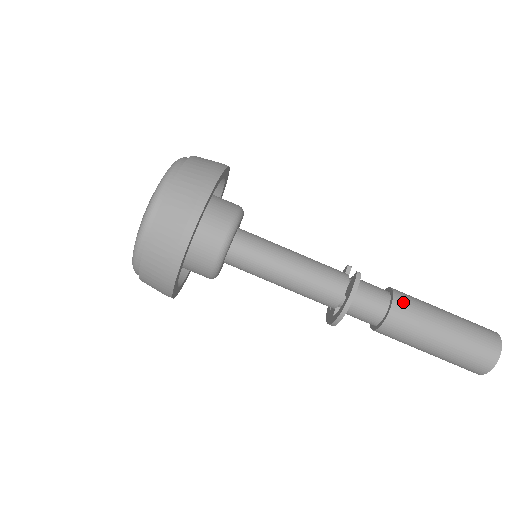
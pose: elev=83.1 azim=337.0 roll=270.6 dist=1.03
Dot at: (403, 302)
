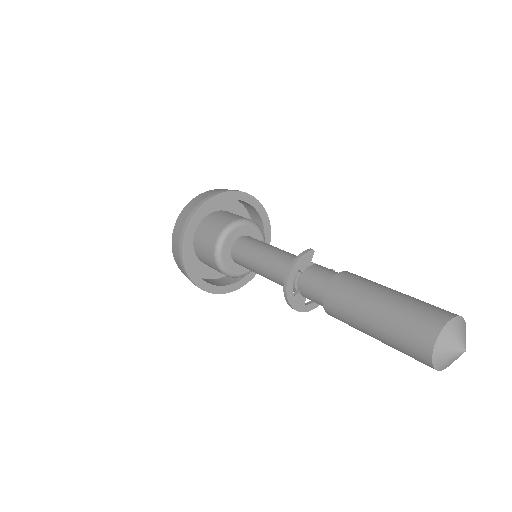
Dot at: (348, 275)
